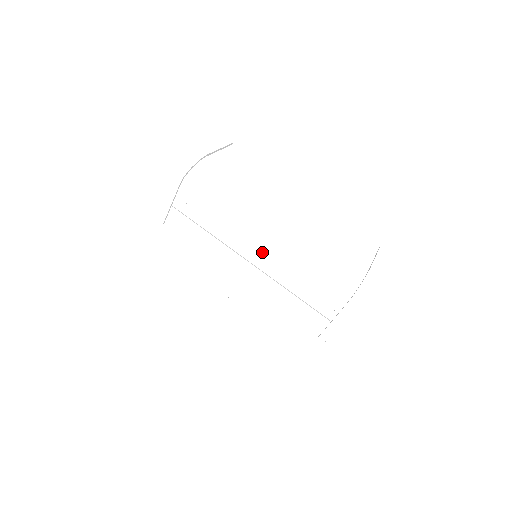
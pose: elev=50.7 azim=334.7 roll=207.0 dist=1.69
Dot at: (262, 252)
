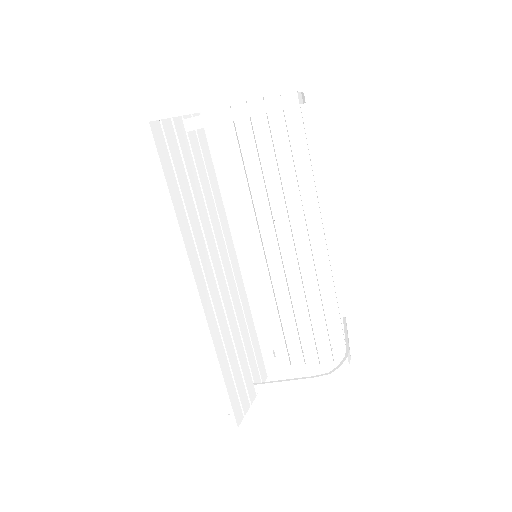
Dot at: (257, 252)
